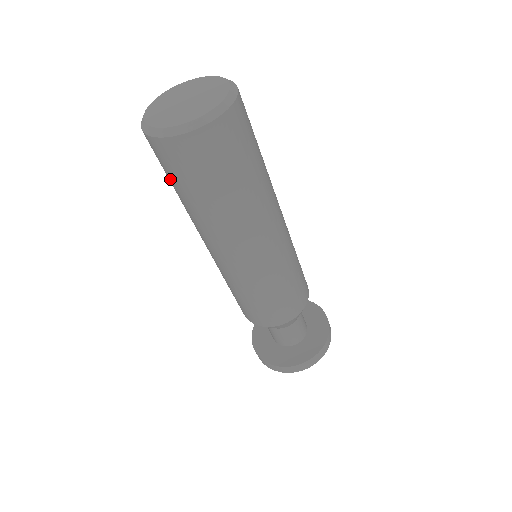
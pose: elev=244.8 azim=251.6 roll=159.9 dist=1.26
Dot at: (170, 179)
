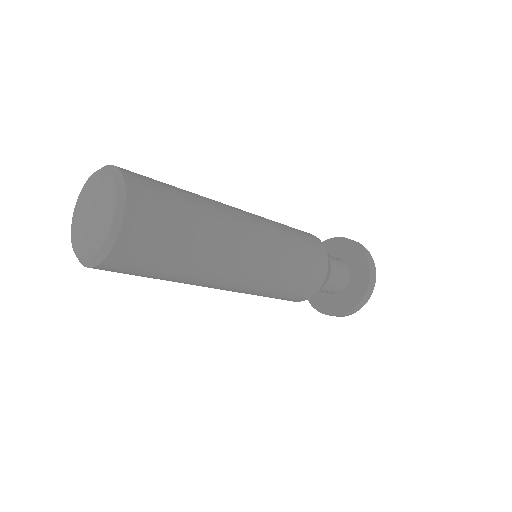
Dot at: occluded
